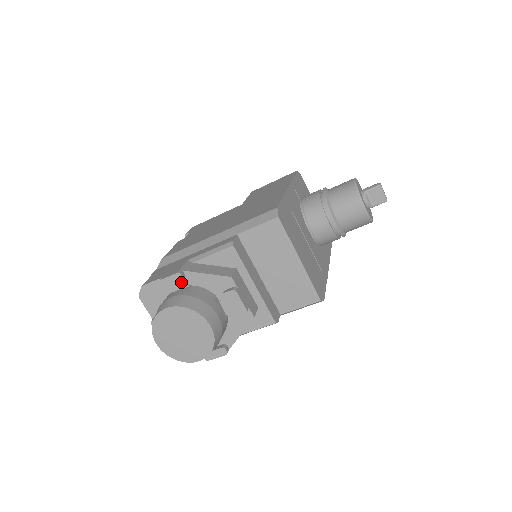
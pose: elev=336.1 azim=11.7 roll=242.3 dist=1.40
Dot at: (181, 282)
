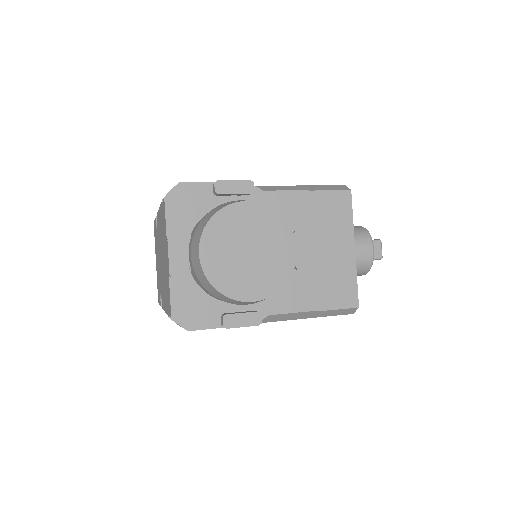
Dot at: (241, 199)
